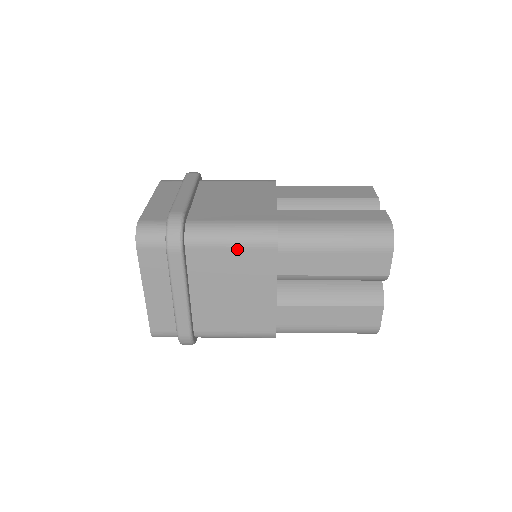
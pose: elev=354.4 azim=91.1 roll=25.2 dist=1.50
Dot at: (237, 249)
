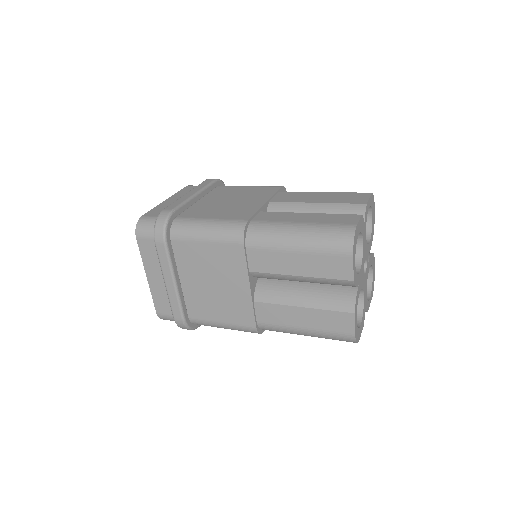
Dot at: (211, 244)
